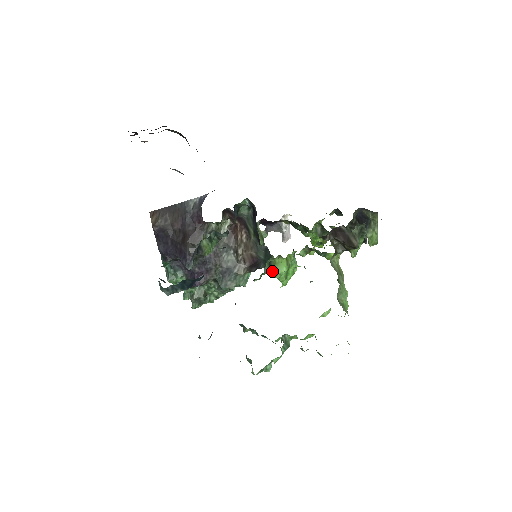
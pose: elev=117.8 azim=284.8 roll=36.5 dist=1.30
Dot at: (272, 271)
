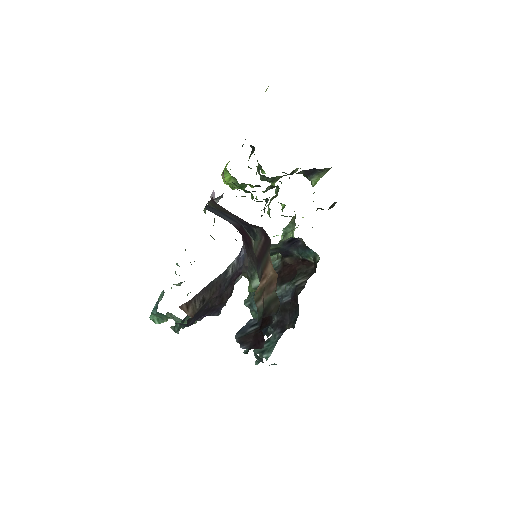
Dot at: occluded
